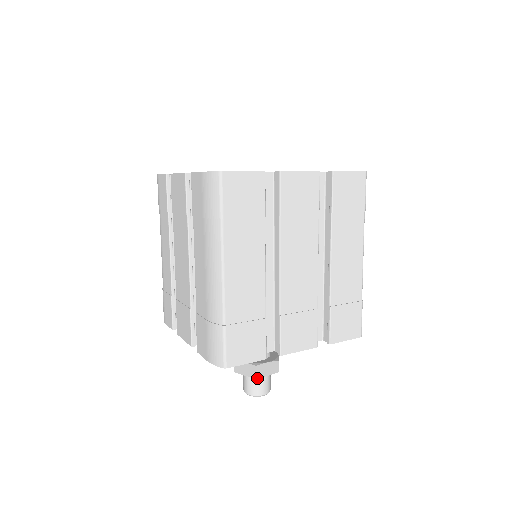
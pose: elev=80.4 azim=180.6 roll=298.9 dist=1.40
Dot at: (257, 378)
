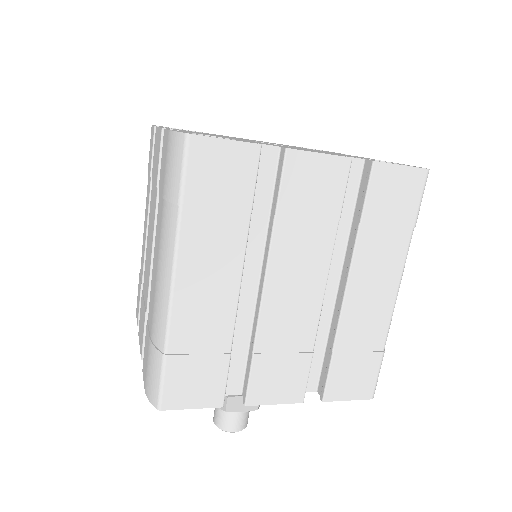
Dot at: occluded
